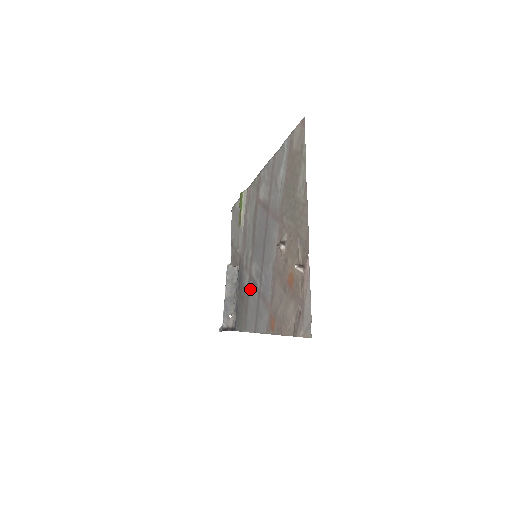
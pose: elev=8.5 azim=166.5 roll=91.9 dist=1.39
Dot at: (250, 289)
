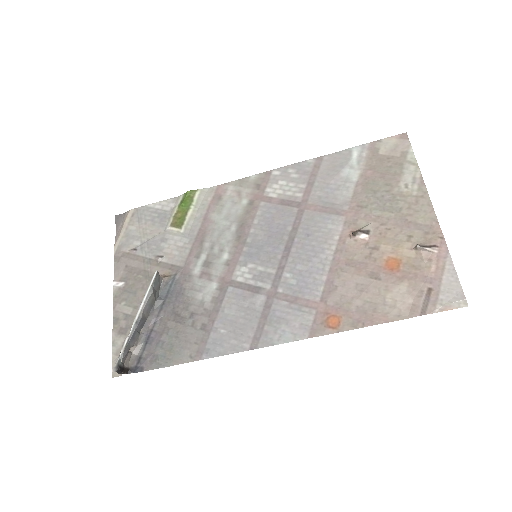
Dot at: (228, 298)
